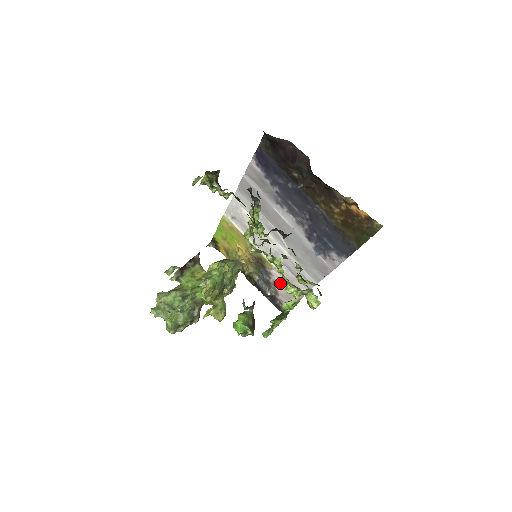
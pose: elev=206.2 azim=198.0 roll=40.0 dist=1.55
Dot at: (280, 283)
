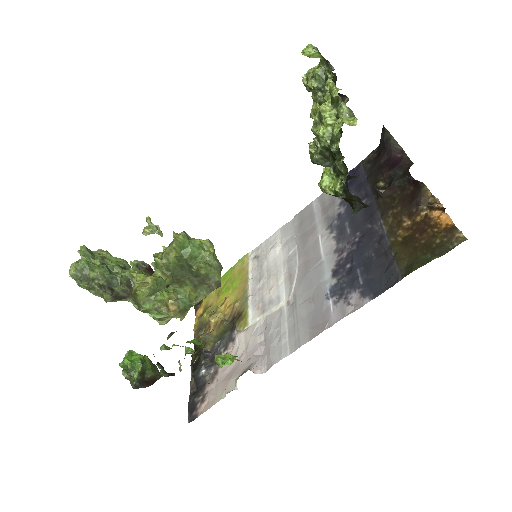
Dot at: occluded
